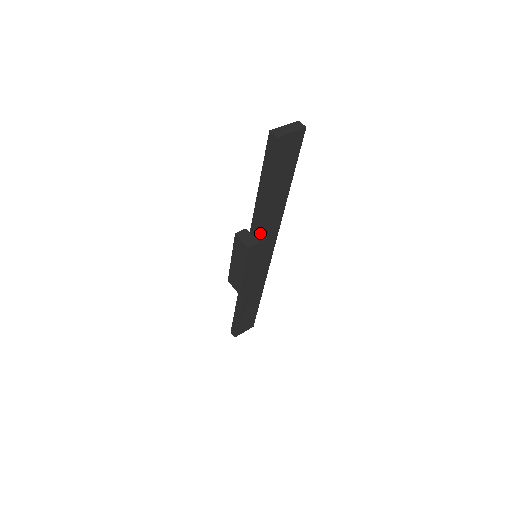
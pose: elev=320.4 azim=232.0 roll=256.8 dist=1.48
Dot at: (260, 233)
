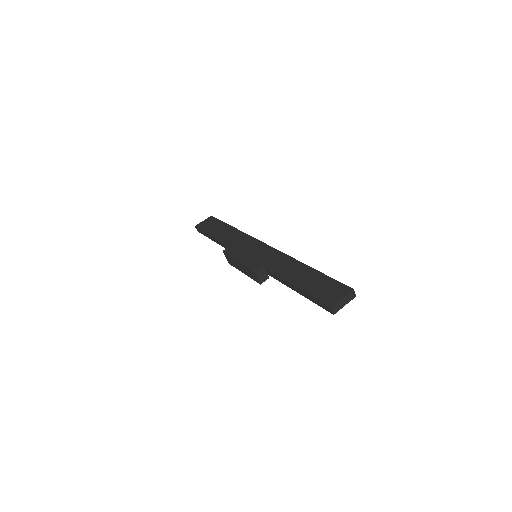
Dot at: occluded
